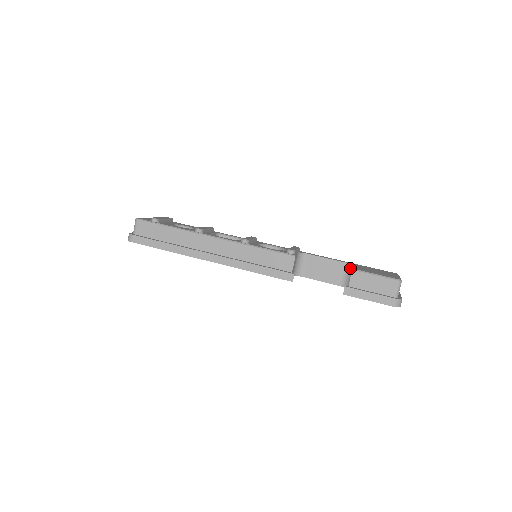
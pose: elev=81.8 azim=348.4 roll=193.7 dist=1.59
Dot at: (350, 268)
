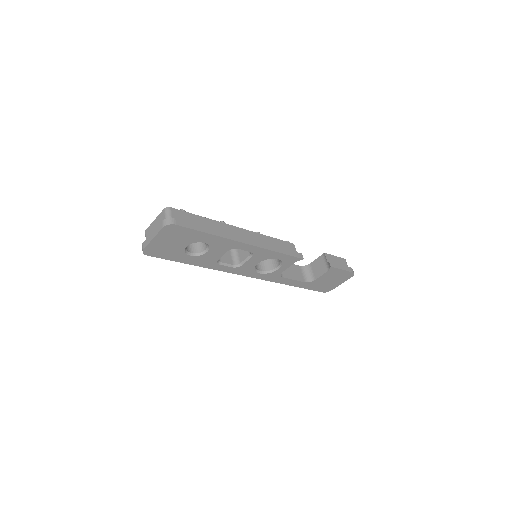
Dot at: (305, 268)
